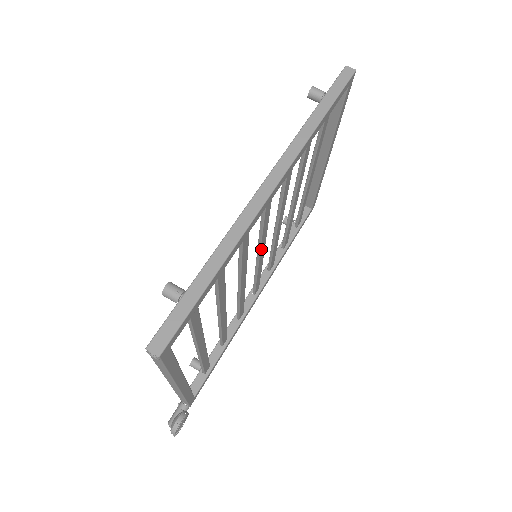
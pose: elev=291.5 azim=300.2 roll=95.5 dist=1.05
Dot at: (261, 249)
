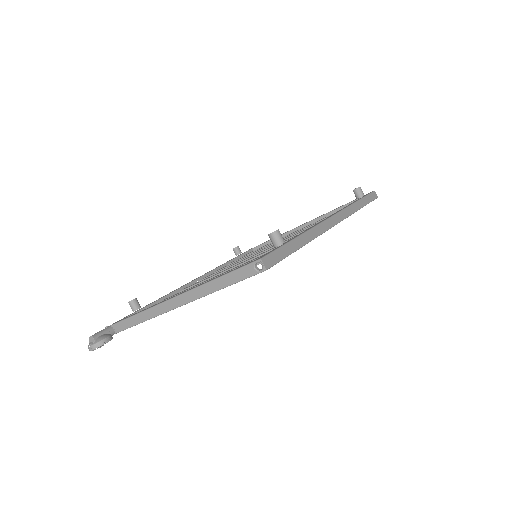
Dot at: occluded
